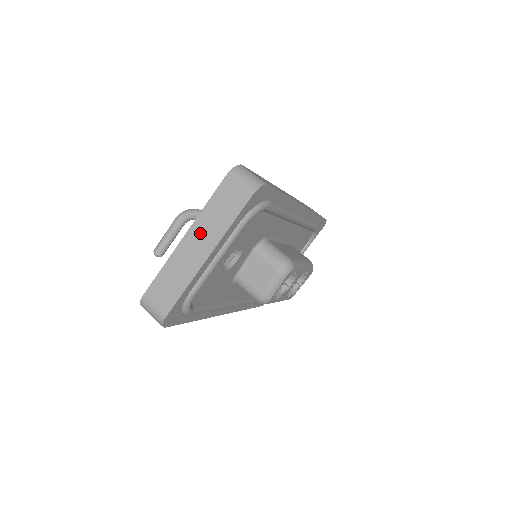
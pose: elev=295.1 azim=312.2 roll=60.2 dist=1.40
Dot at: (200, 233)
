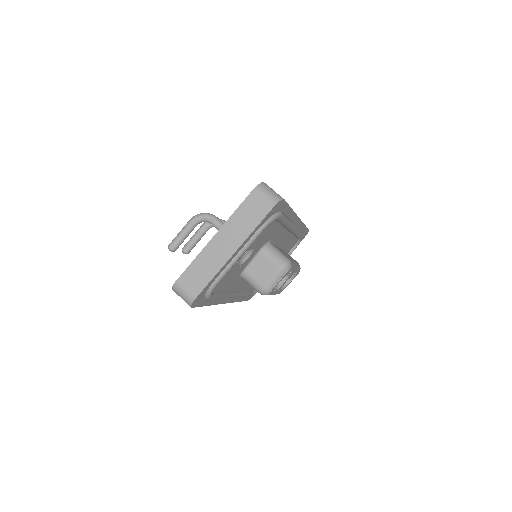
Dot at: (229, 233)
